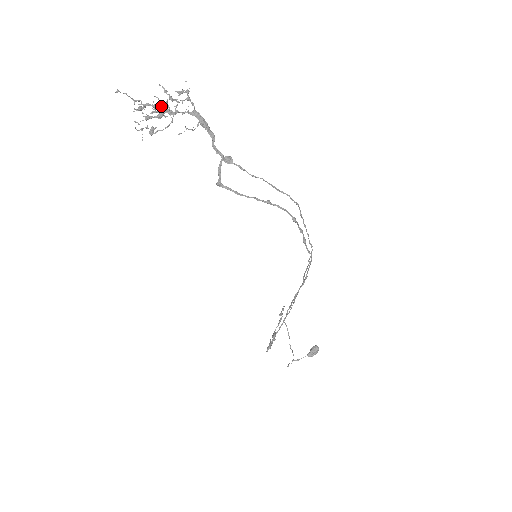
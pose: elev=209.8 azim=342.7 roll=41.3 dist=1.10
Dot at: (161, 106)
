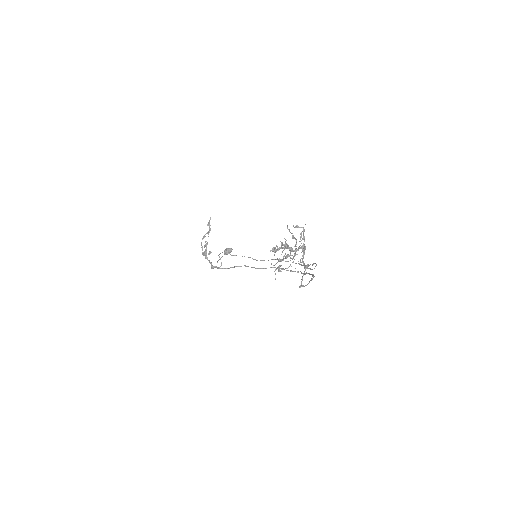
Dot at: (294, 256)
